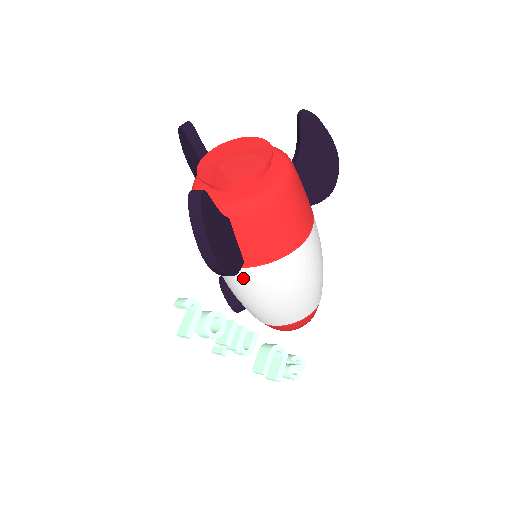
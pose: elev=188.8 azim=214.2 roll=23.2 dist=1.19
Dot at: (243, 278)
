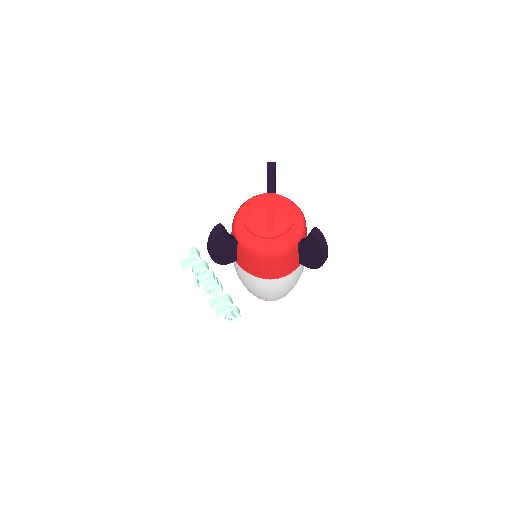
Dot at: (235, 263)
